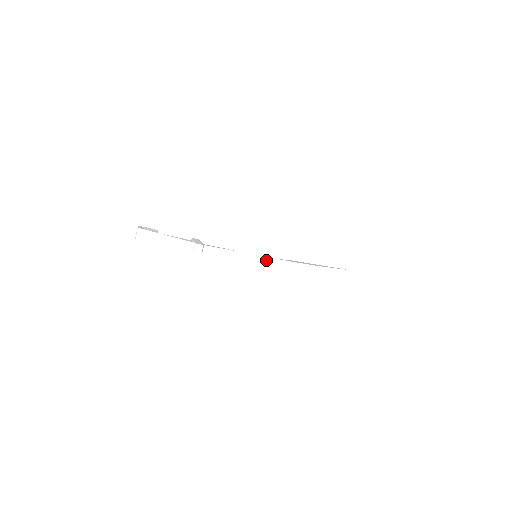
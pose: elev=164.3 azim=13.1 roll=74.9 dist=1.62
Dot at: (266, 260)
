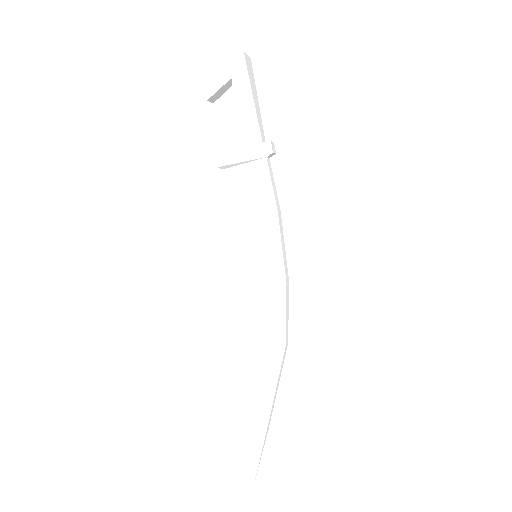
Dot at: (285, 260)
